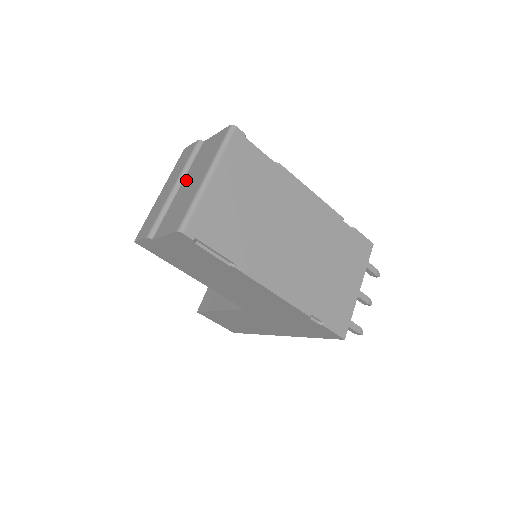
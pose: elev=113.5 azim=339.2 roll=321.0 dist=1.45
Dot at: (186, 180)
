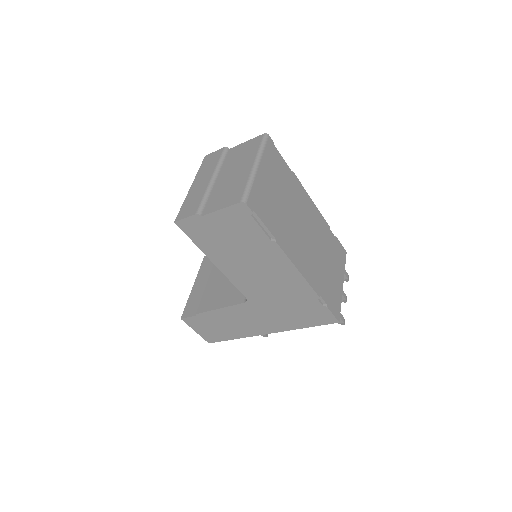
Dot at: (224, 173)
